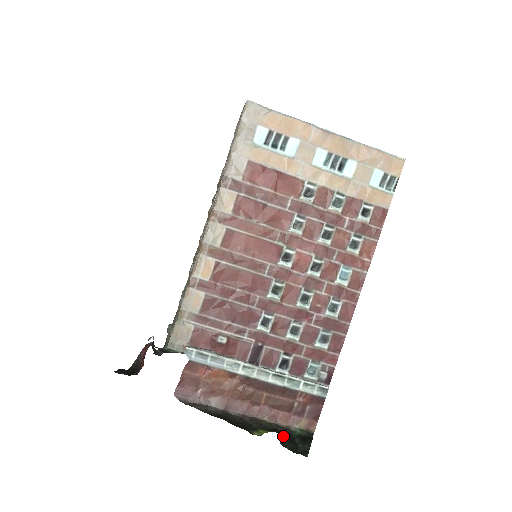
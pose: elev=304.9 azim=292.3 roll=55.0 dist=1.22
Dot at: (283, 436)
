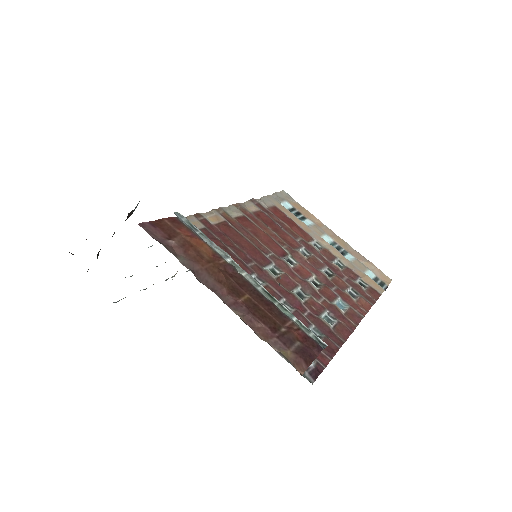
Dot at: occluded
